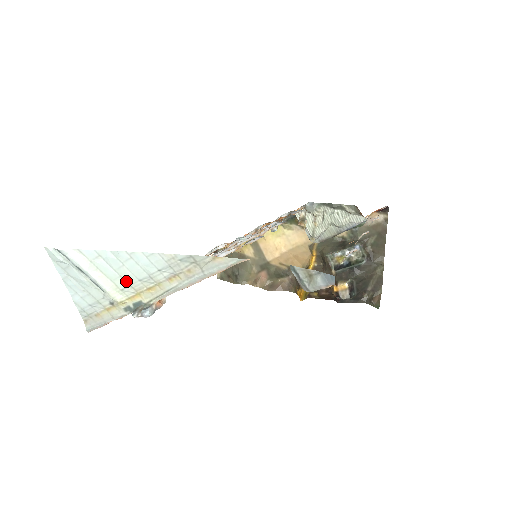
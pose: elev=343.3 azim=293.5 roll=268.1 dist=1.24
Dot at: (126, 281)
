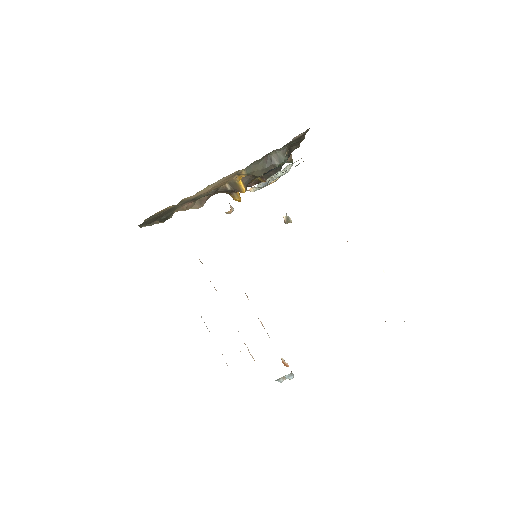
Dot at: occluded
